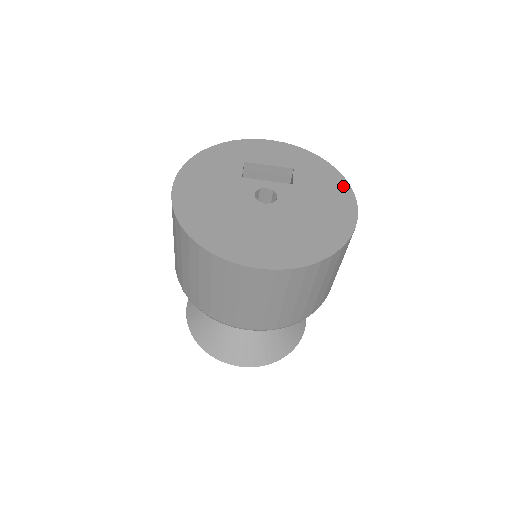
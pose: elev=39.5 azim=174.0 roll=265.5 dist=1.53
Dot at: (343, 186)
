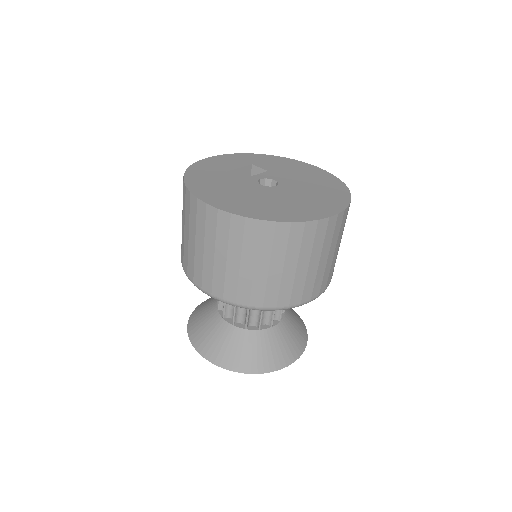
Dot at: (290, 161)
